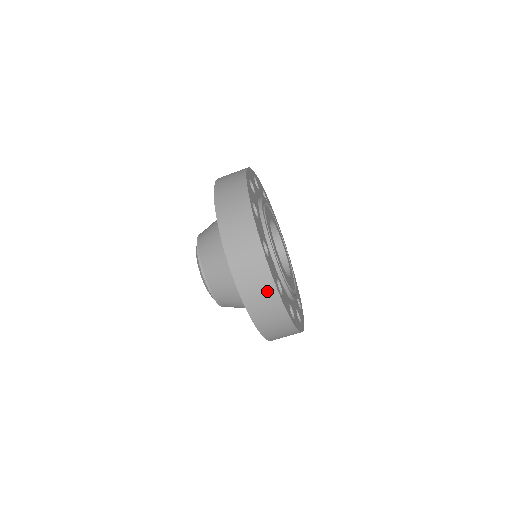
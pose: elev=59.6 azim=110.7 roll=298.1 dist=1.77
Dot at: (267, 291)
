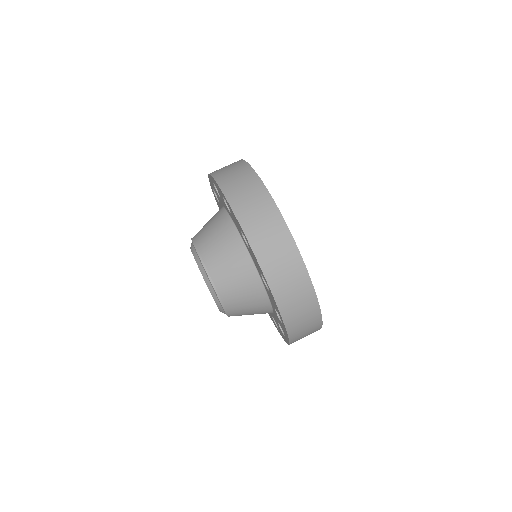
Dot at: (267, 211)
